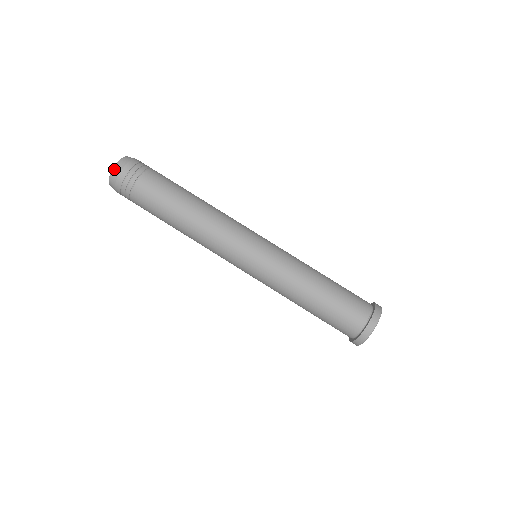
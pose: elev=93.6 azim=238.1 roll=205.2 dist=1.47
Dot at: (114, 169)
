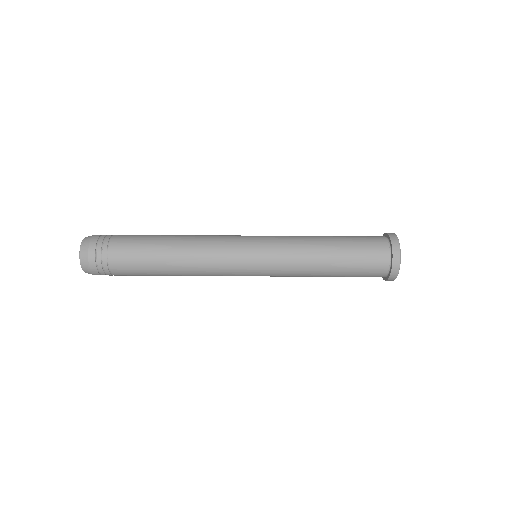
Dot at: (81, 251)
